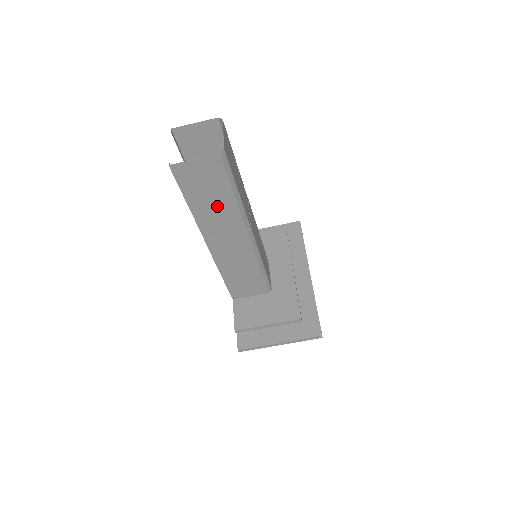
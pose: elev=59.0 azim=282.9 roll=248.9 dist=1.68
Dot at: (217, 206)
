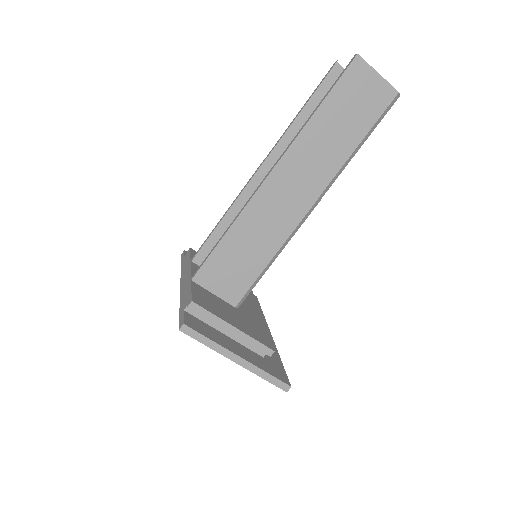
Dot at: (334, 139)
